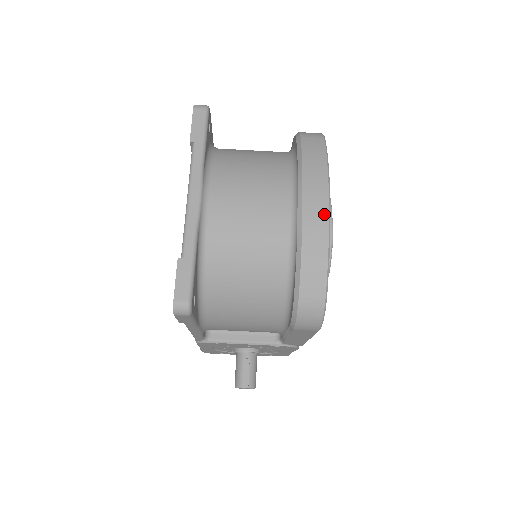
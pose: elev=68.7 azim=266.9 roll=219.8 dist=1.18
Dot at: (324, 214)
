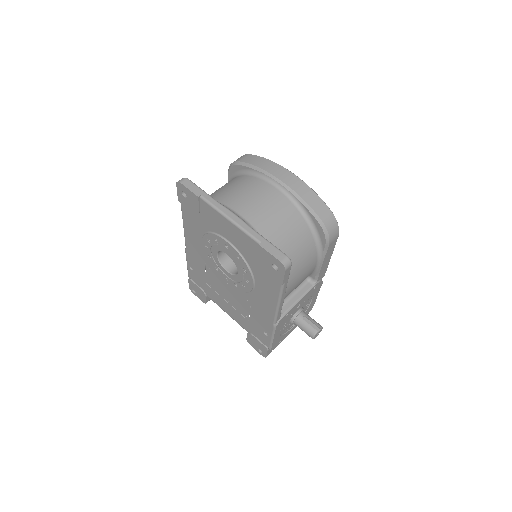
Dot at: (294, 177)
